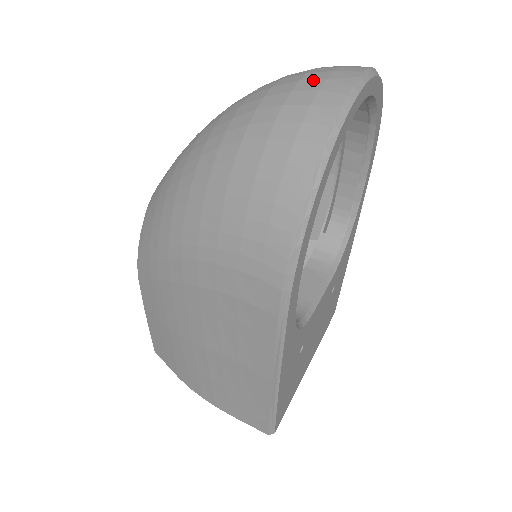
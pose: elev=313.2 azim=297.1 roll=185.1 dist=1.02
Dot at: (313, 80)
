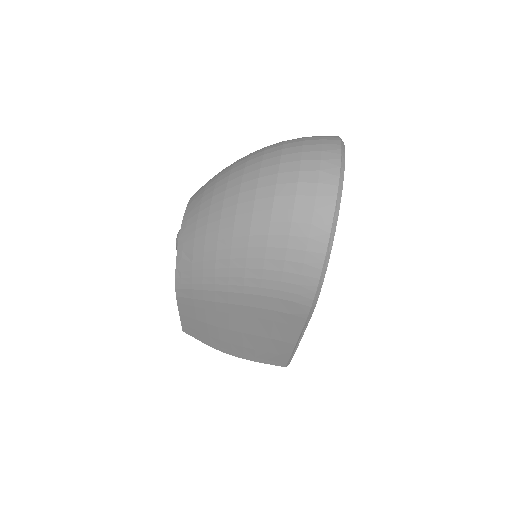
Dot at: (310, 171)
